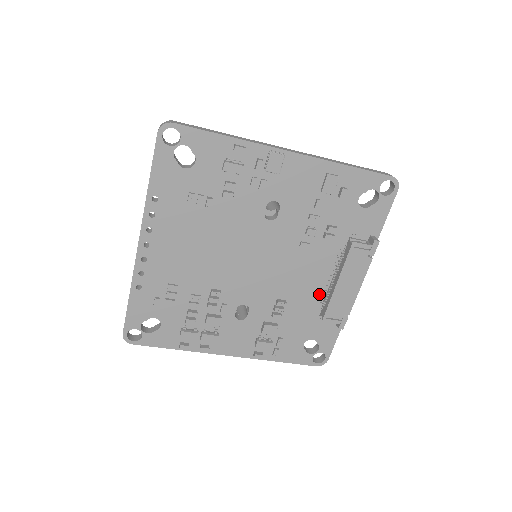
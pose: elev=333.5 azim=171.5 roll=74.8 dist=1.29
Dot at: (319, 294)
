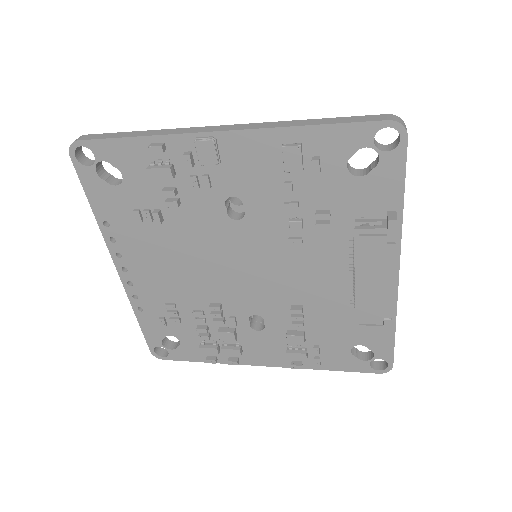
Dot at: (344, 294)
